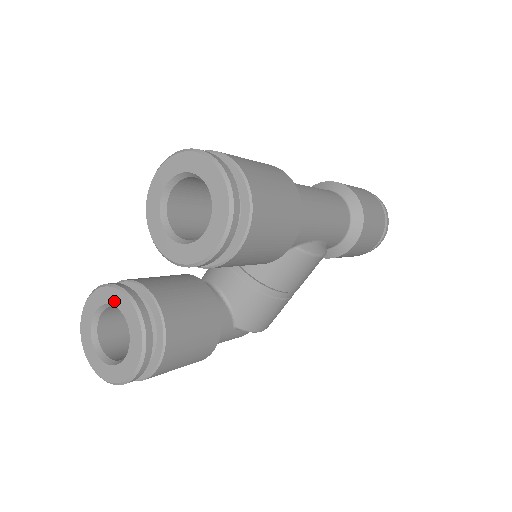
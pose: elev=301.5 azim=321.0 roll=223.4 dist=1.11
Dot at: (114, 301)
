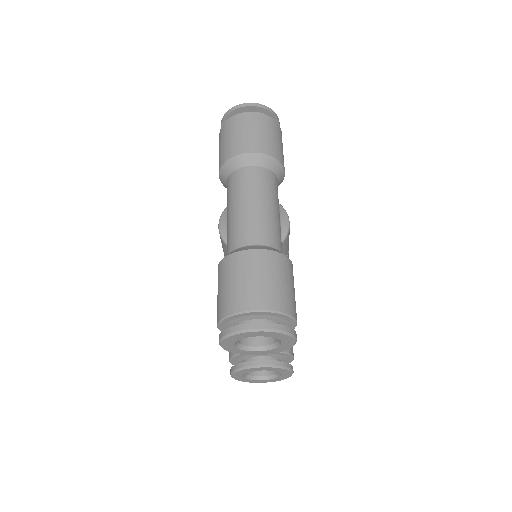
Dot at: (251, 371)
